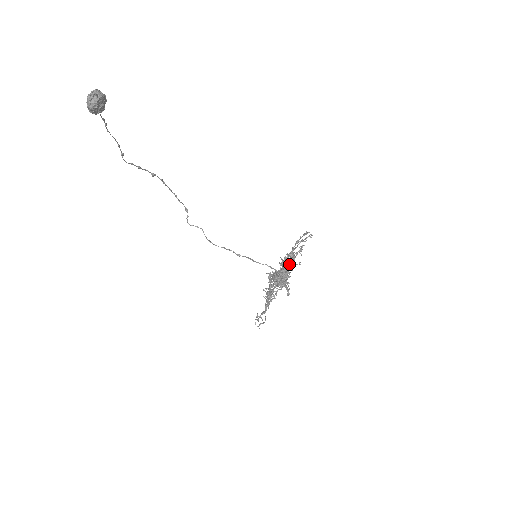
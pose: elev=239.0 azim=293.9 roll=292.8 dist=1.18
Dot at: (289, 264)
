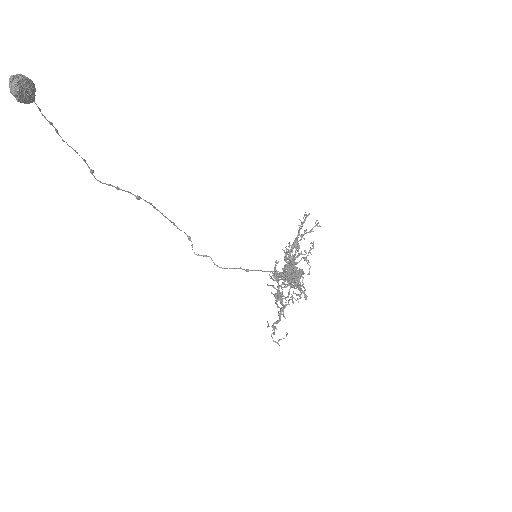
Dot at: (290, 251)
